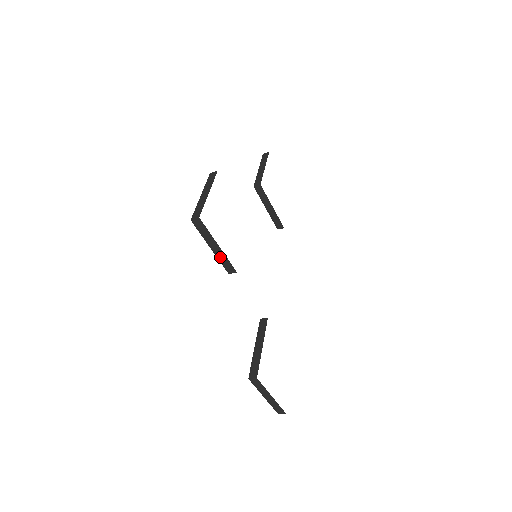
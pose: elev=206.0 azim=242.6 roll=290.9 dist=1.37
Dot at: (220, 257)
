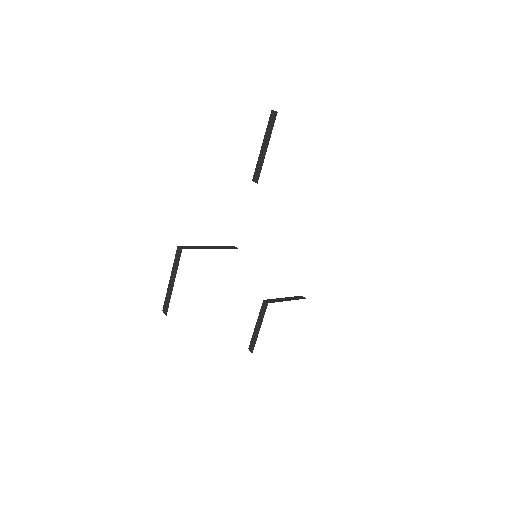
Dot at: occluded
